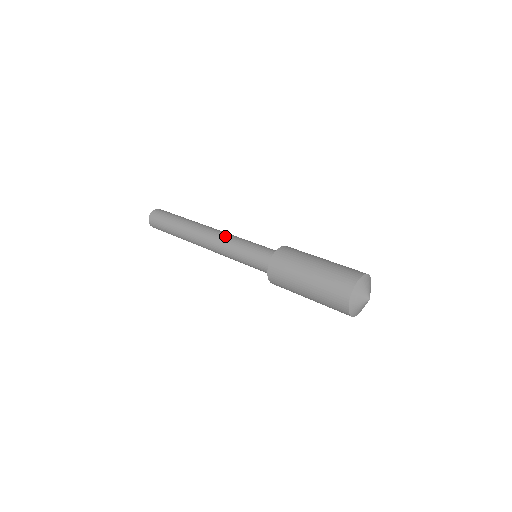
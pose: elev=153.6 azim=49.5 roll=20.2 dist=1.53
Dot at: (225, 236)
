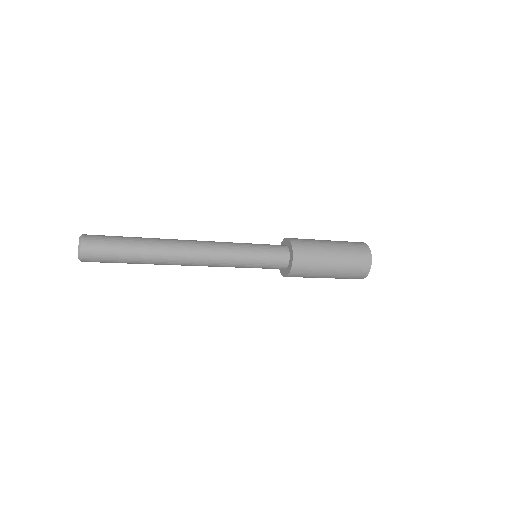
Dot at: occluded
